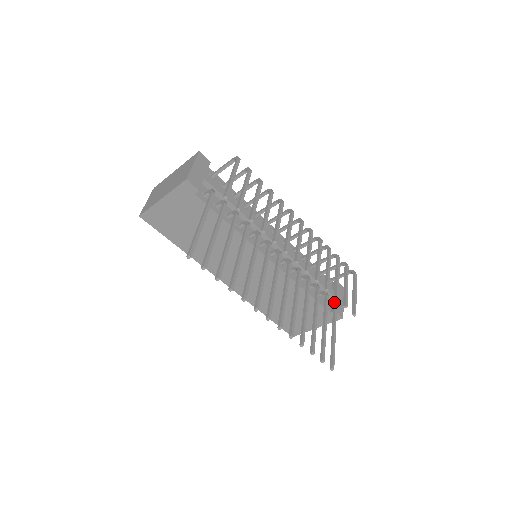
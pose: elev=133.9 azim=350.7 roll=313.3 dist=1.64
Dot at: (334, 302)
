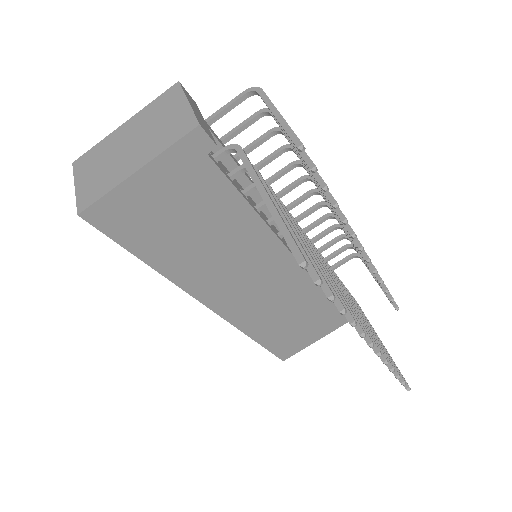
Dot at: occluded
